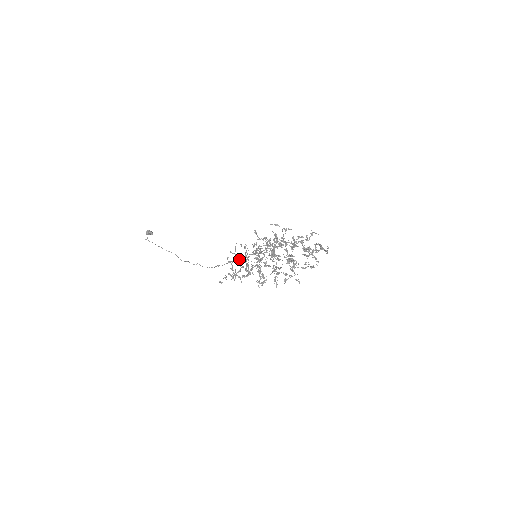
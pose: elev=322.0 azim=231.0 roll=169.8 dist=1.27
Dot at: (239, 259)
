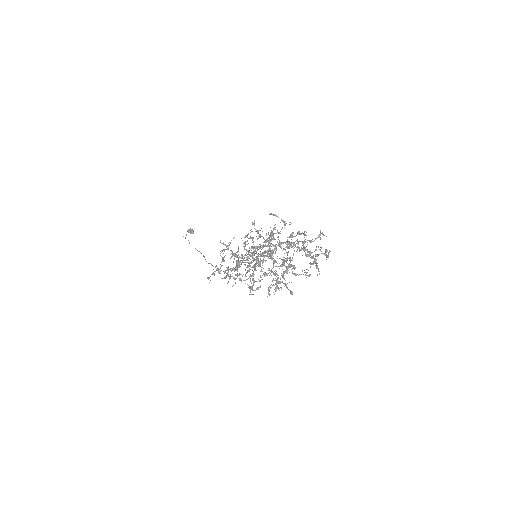
Dot at: (231, 253)
